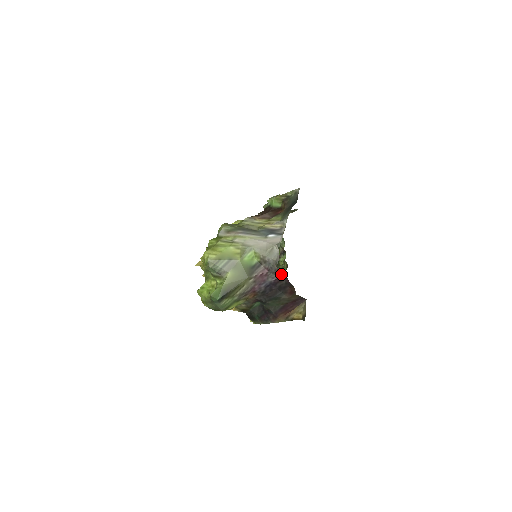
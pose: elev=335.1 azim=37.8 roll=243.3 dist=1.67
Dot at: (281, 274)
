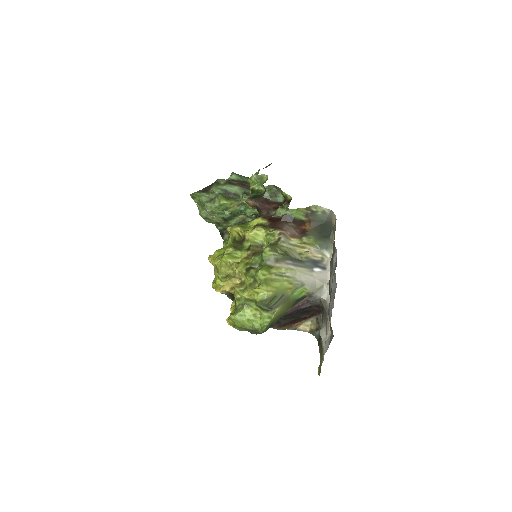
Dot at: (317, 305)
